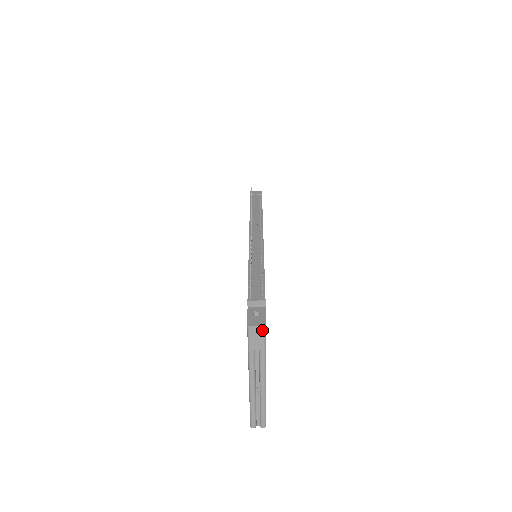
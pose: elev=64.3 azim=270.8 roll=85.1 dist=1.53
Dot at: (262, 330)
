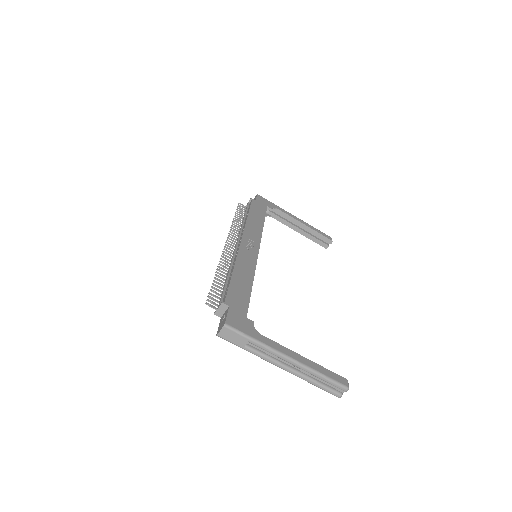
Dot at: (227, 329)
